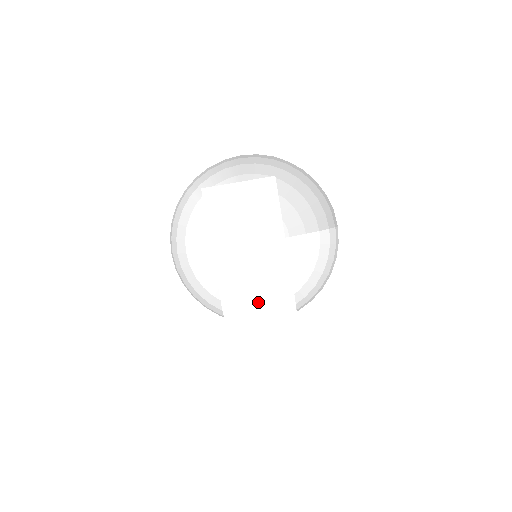
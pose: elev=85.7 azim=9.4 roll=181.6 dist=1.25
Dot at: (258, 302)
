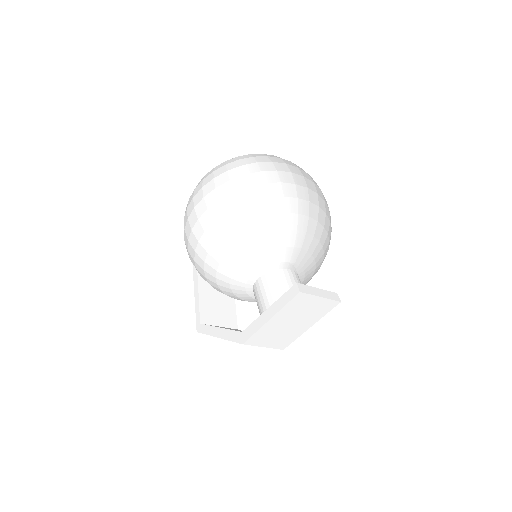
Dot at: (265, 346)
